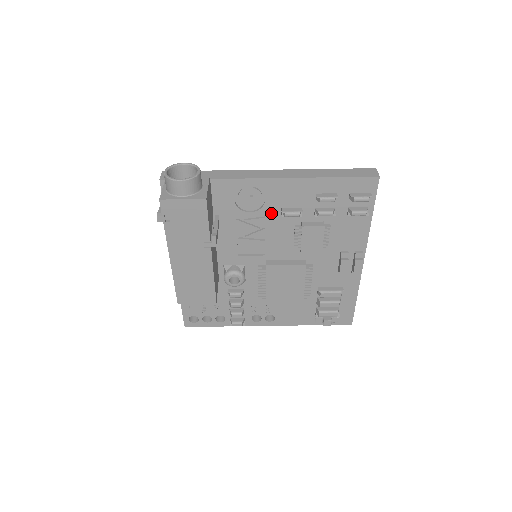
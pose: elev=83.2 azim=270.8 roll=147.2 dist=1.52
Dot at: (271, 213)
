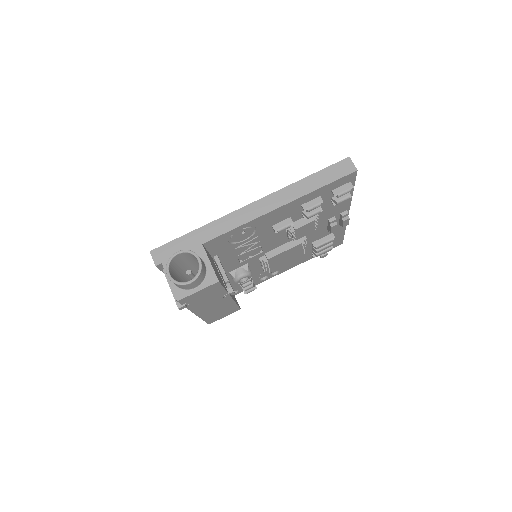
Dot at: (263, 232)
